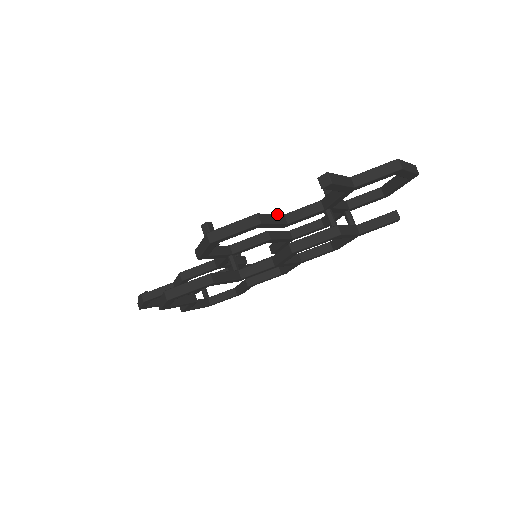
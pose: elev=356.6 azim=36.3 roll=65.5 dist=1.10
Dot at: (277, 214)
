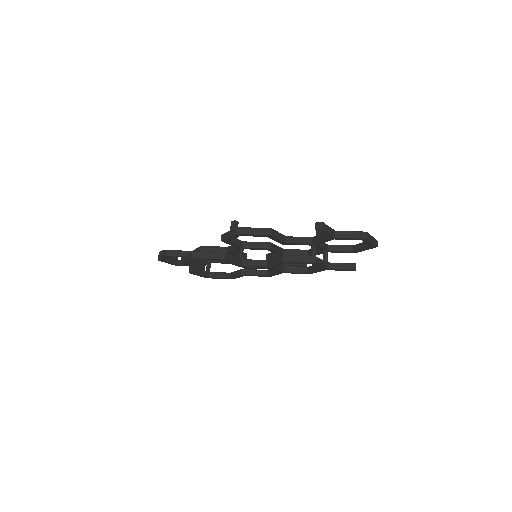
Dot at: occluded
